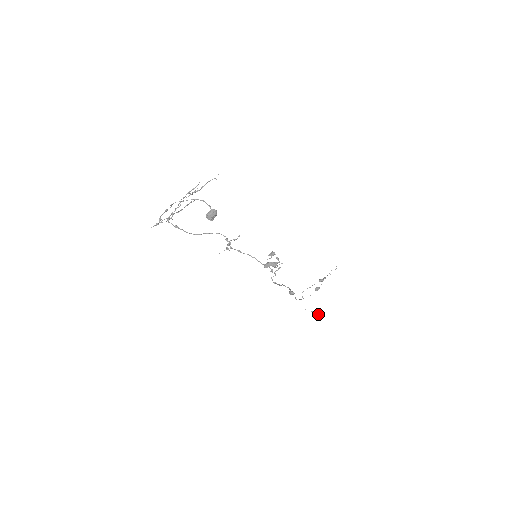
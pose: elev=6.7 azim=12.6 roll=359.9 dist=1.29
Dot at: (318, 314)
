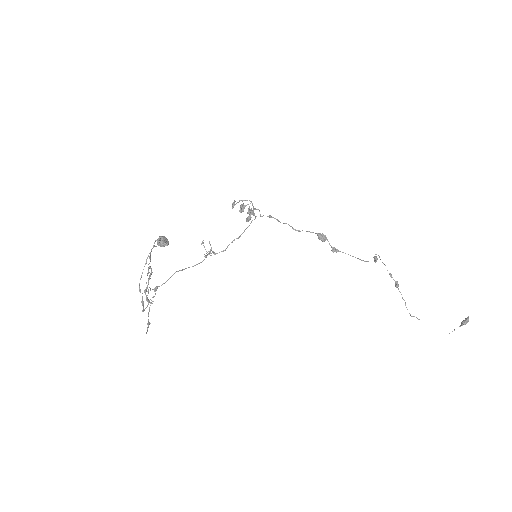
Dot at: (466, 320)
